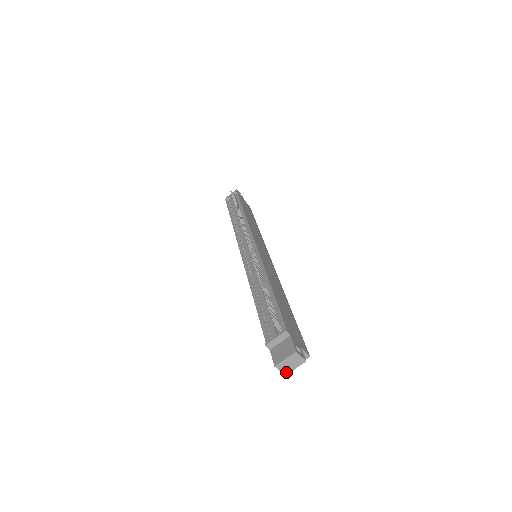
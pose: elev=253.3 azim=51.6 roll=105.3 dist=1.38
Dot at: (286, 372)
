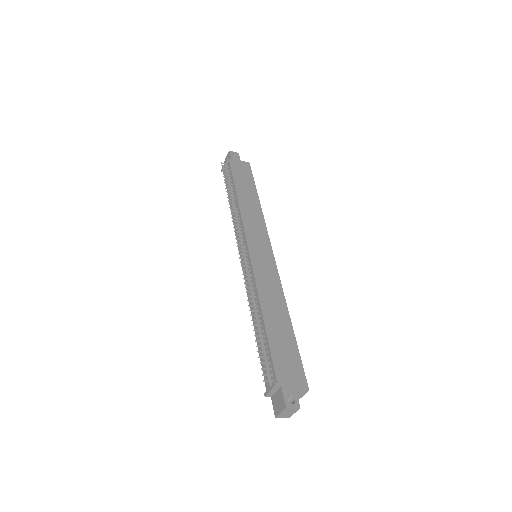
Dot at: (288, 416)
